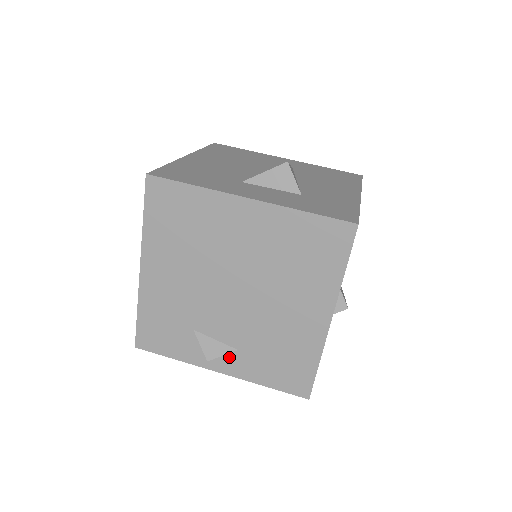
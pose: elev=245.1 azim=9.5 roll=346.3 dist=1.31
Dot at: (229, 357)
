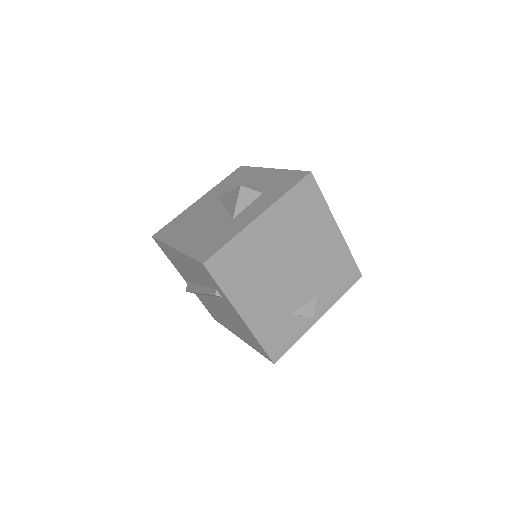
Dot at: (317, 304)
